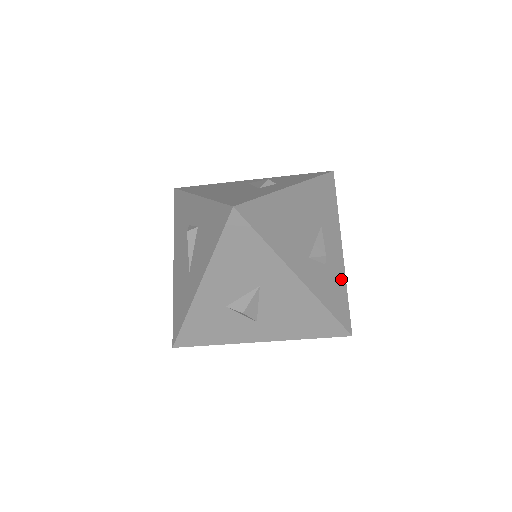
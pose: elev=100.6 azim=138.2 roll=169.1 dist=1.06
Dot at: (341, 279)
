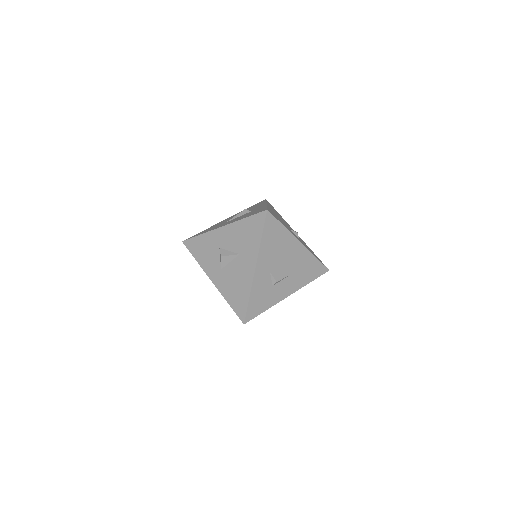
Dot at: (271, 302)
